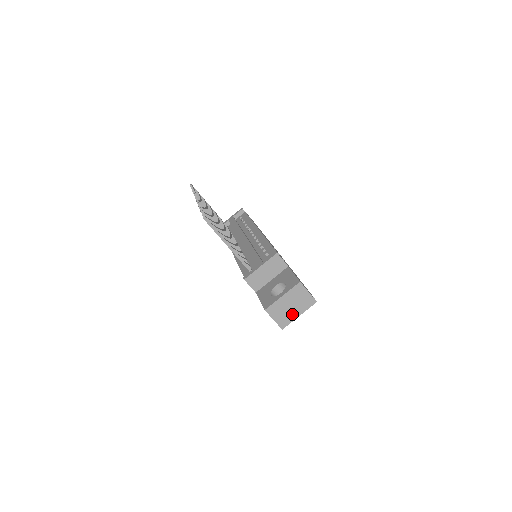
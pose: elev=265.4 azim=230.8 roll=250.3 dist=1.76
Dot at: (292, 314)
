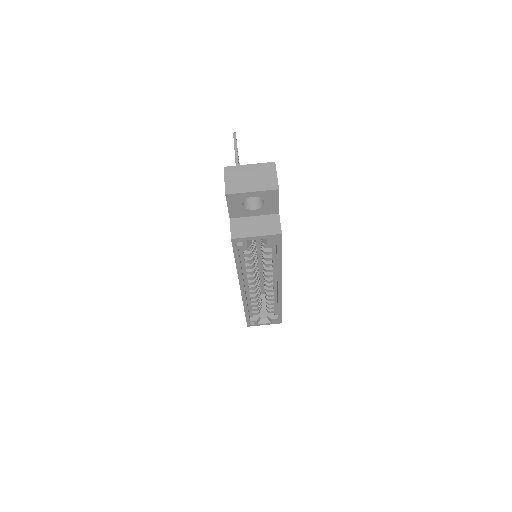
Dot at: (246, 186)
